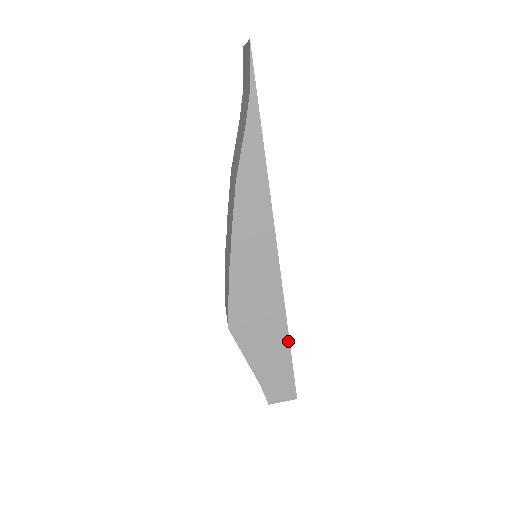
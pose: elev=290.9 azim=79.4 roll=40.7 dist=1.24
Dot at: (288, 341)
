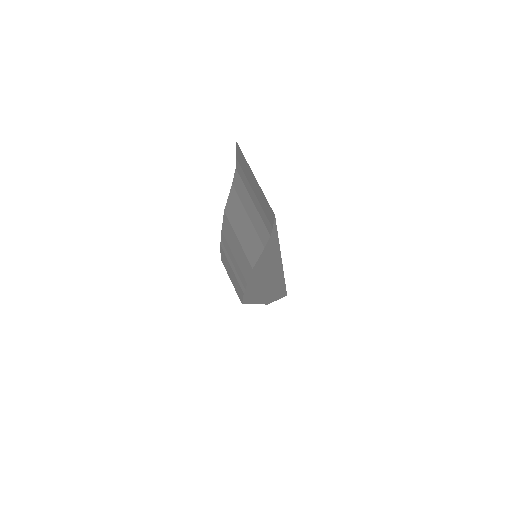
Dot at: (285, 287)
